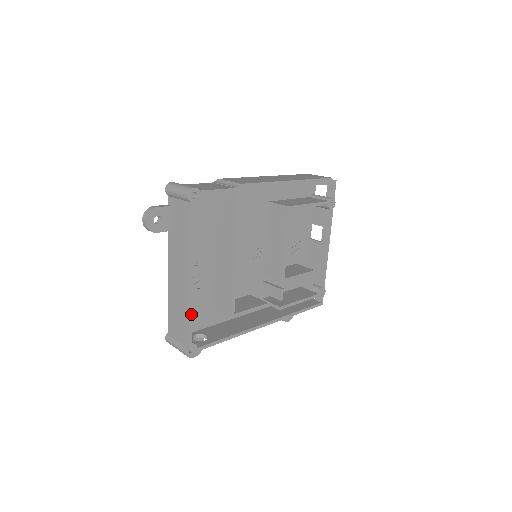
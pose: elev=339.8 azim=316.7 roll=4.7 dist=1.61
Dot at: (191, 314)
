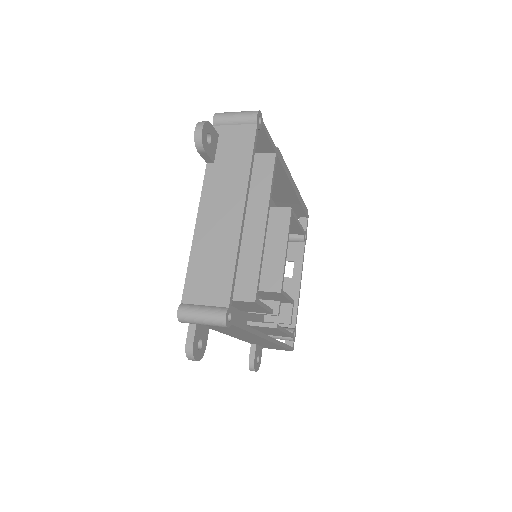
Dot at: (237, 262)
